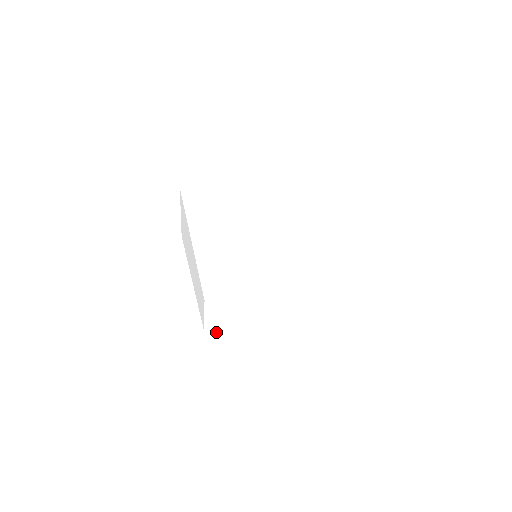
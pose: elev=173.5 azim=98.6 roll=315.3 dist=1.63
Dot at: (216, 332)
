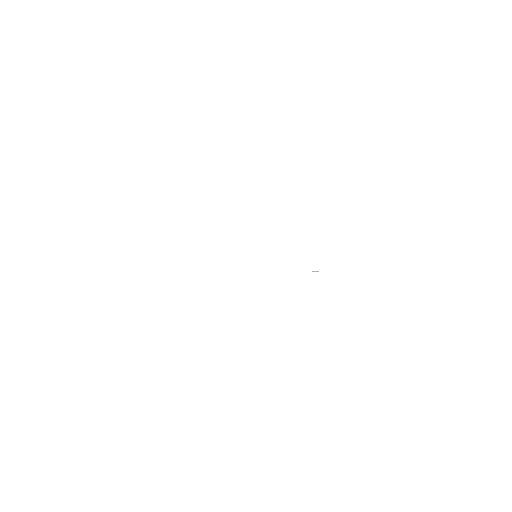
Dot at: occluded
